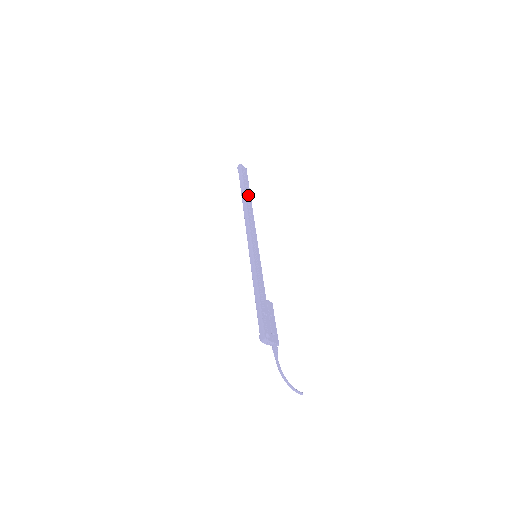
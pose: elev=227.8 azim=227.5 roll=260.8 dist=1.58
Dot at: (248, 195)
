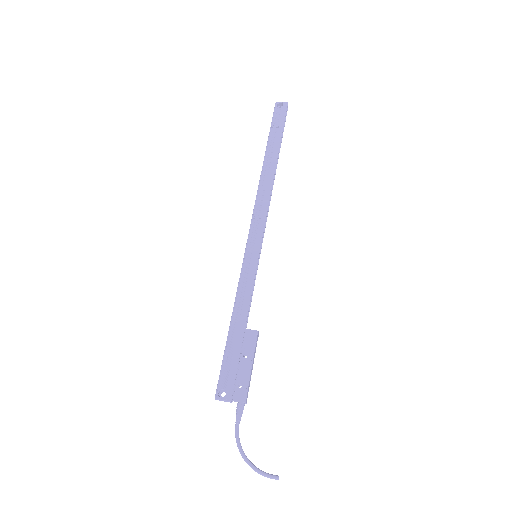
Dot at: (272, 153)
